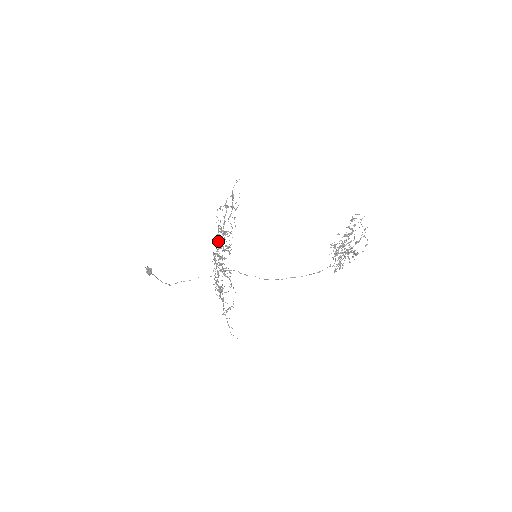
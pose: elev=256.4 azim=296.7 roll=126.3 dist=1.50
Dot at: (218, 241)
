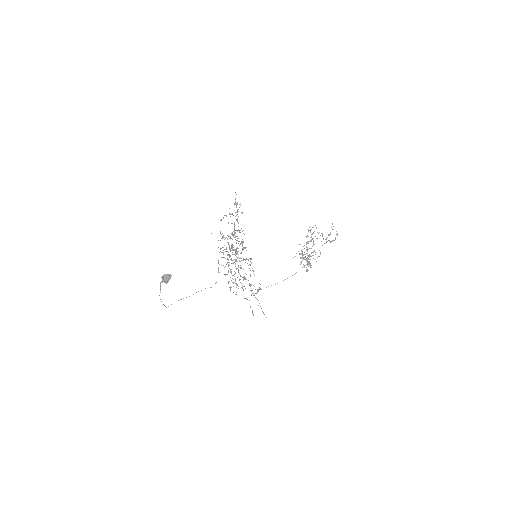
Dot at: (220, 249)
